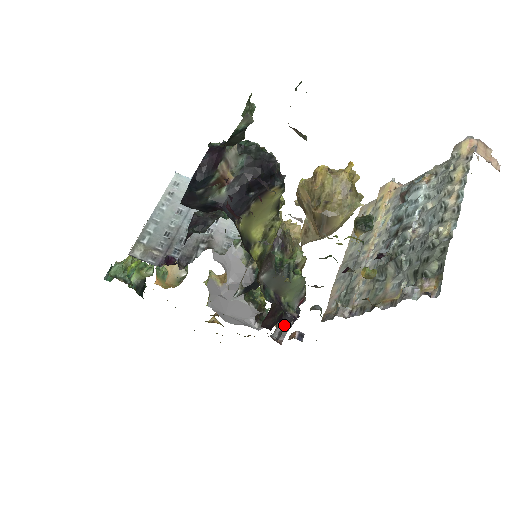
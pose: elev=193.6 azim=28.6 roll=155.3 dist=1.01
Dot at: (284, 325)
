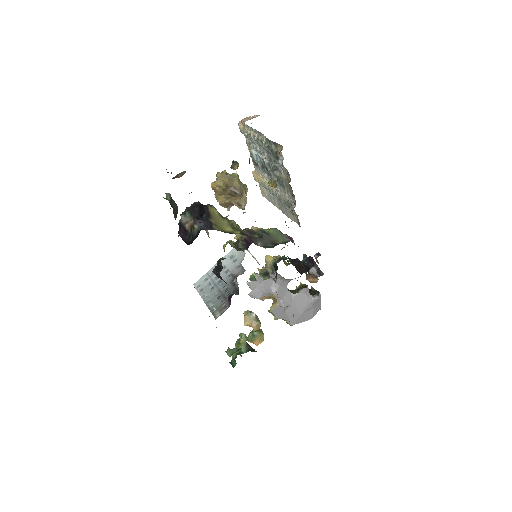
Dot at: (314, 269)
